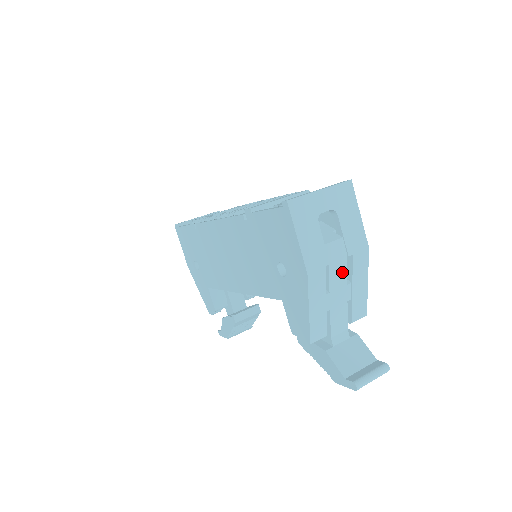
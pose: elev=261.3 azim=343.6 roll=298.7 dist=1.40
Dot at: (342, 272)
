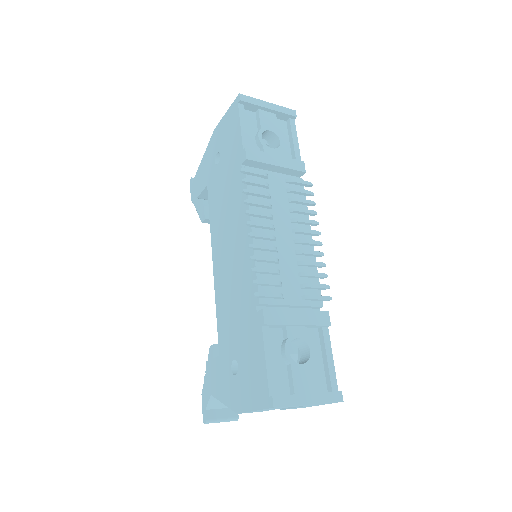
Dot at: occluded
